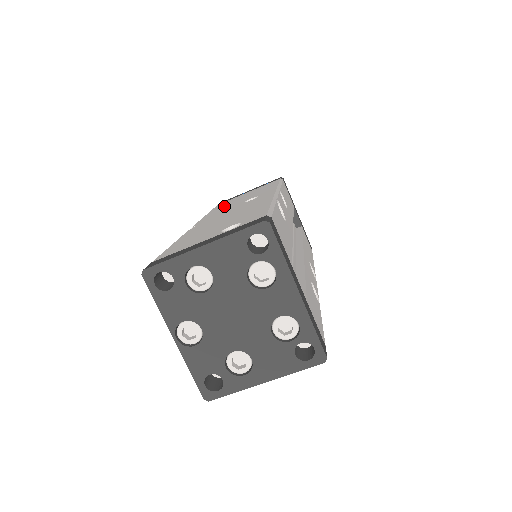
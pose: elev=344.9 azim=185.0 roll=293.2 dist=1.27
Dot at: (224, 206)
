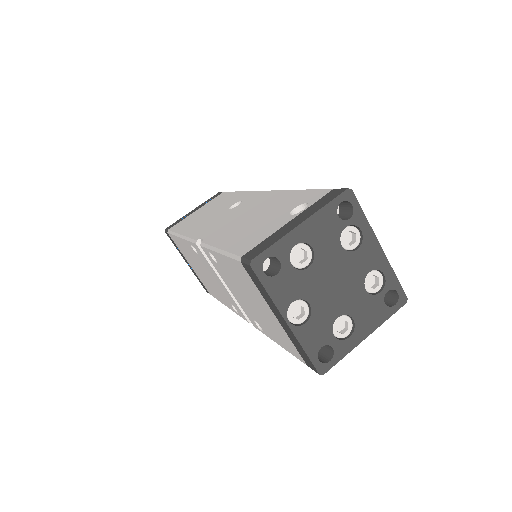
Dot at: (194, 223)
